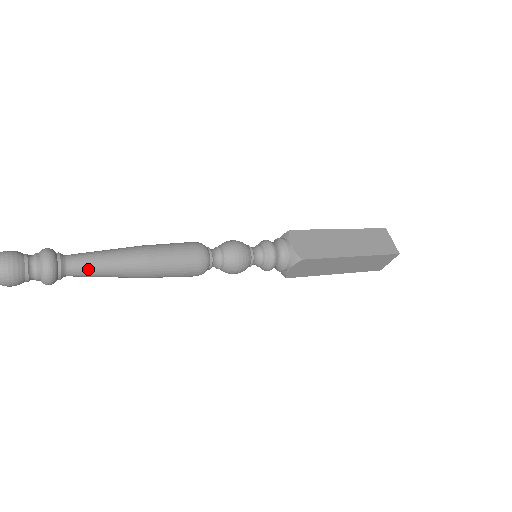
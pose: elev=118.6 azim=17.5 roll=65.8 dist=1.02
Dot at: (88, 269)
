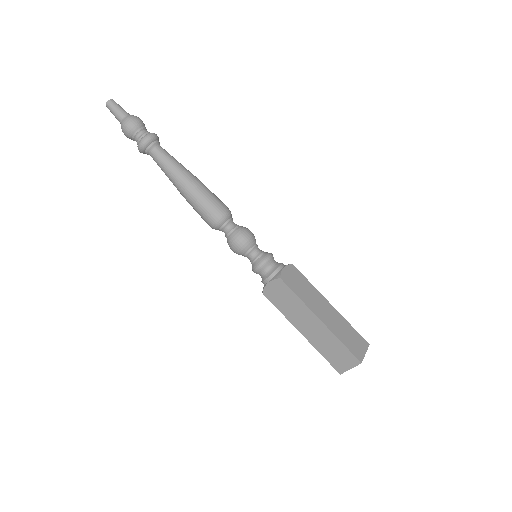
Dot at: (163, 159)
